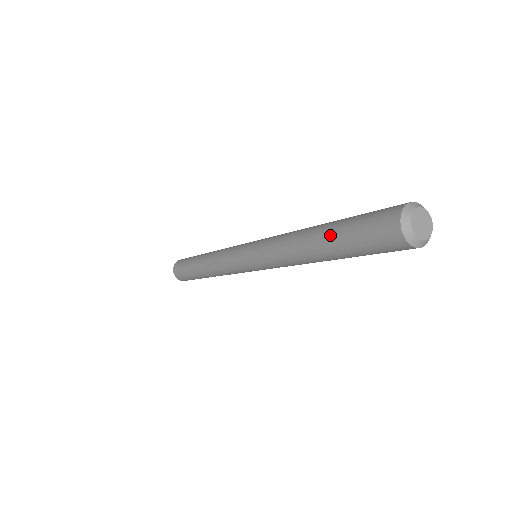
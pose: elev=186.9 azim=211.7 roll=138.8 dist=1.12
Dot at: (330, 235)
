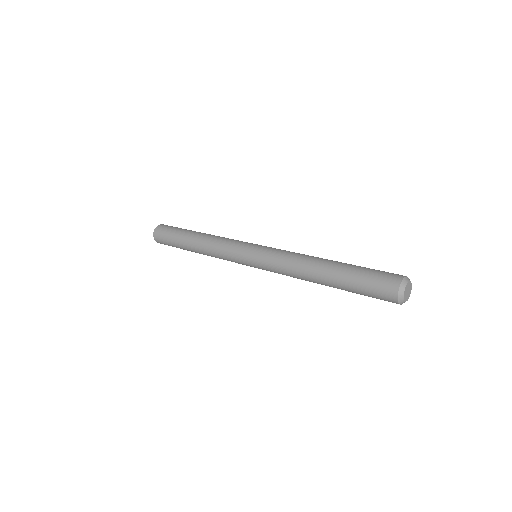
Dot at: (342, 270)
